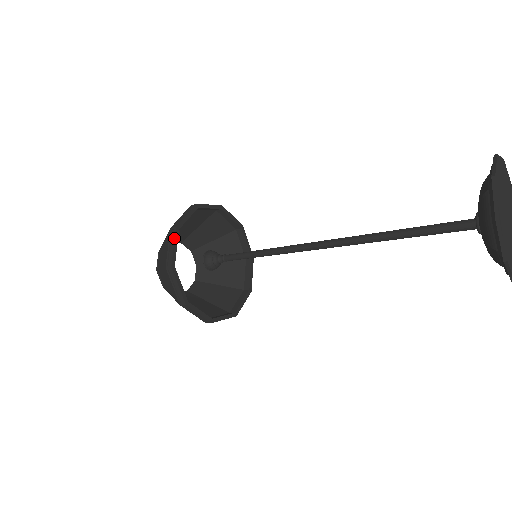
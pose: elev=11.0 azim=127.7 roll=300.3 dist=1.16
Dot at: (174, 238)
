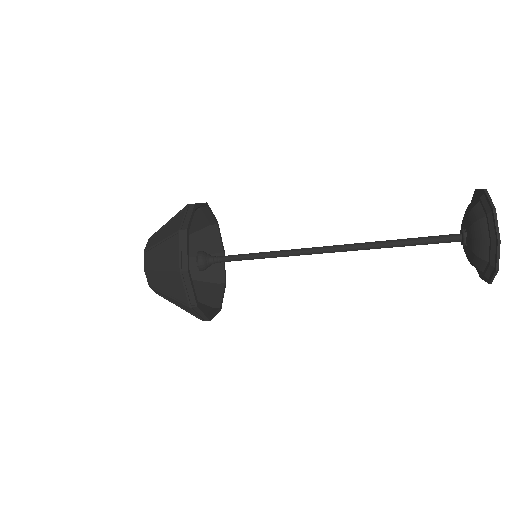
Dot at: occluded
